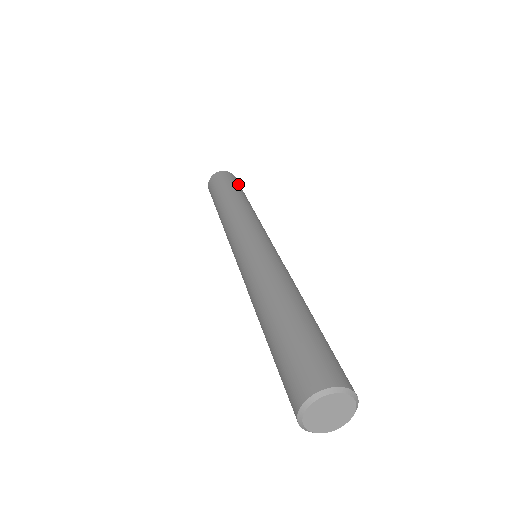
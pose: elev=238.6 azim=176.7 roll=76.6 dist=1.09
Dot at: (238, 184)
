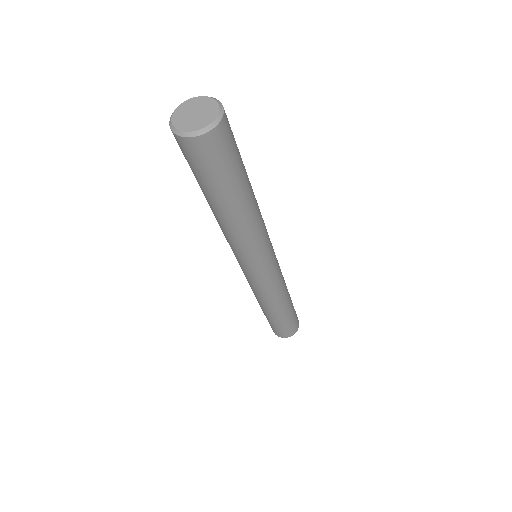
Dot at: occluded
